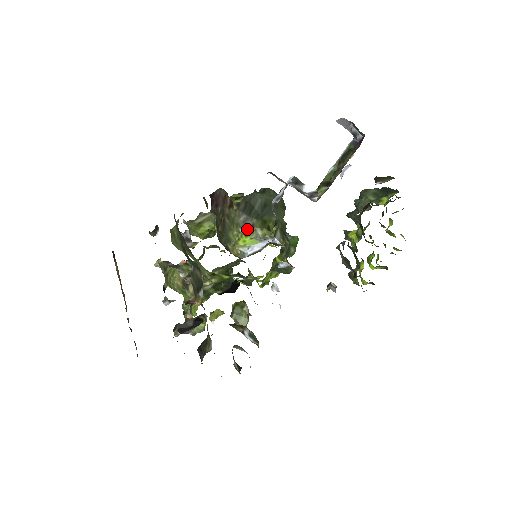
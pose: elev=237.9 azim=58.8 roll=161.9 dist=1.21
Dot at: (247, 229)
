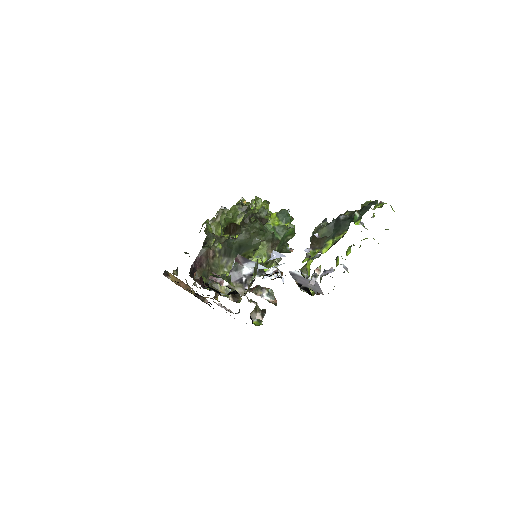
Dot at: (230, 267)
